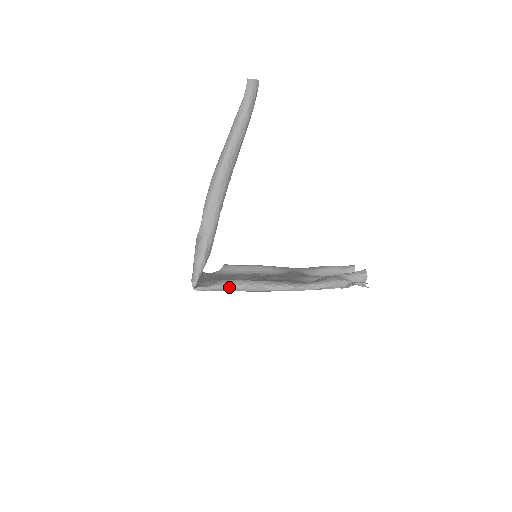
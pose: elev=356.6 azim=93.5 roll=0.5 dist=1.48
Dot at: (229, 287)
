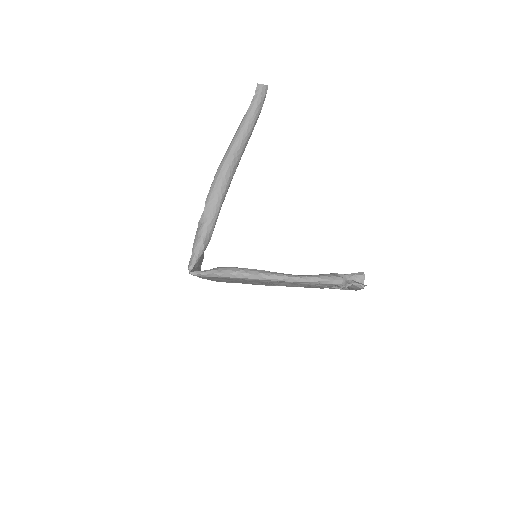
Dot at: (224, 273)
